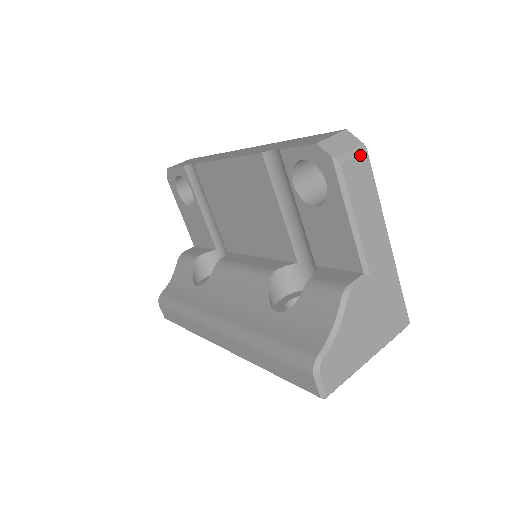
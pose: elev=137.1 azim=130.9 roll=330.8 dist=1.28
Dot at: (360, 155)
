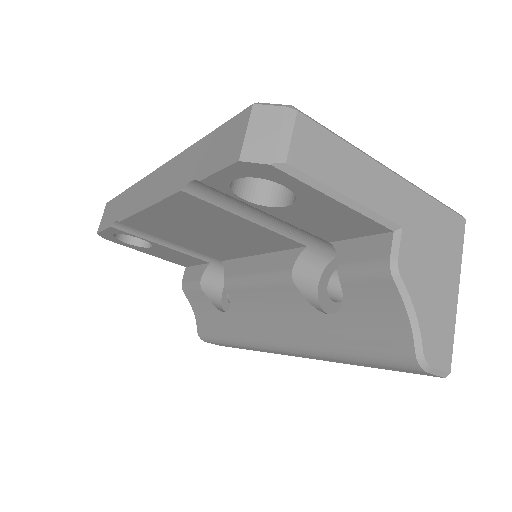
Dot at: (295, 126)
